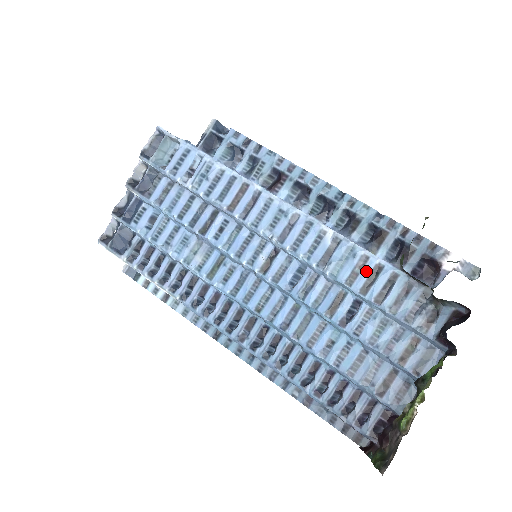
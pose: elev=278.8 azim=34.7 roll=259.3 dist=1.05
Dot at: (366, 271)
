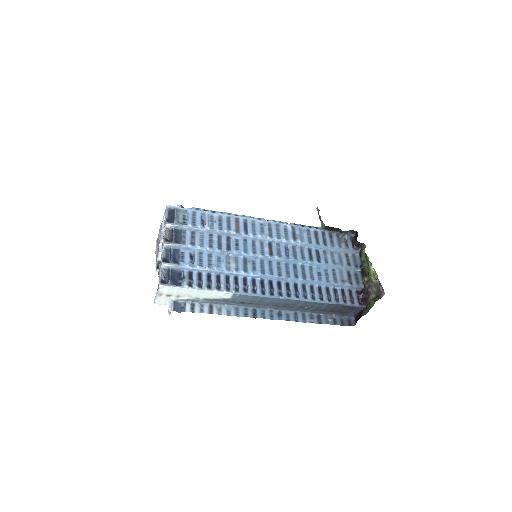
Dot at: (313, 235)
